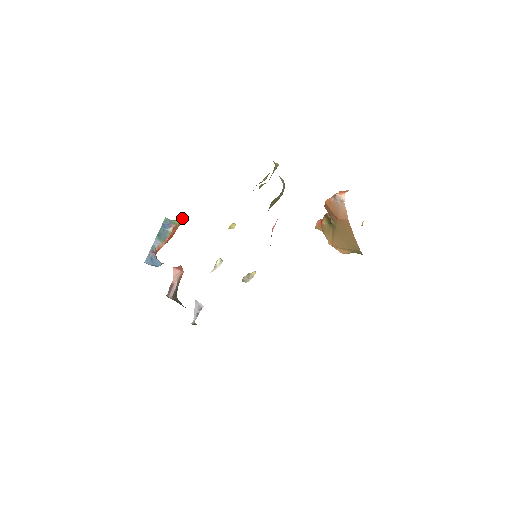
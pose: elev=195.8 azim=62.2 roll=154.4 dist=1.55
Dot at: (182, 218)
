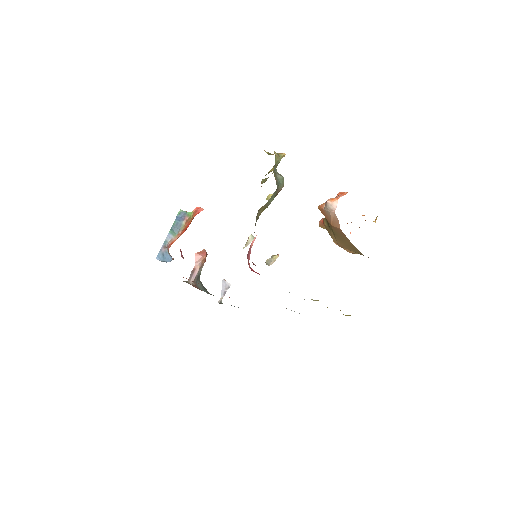
Dot at: (196, 209)
